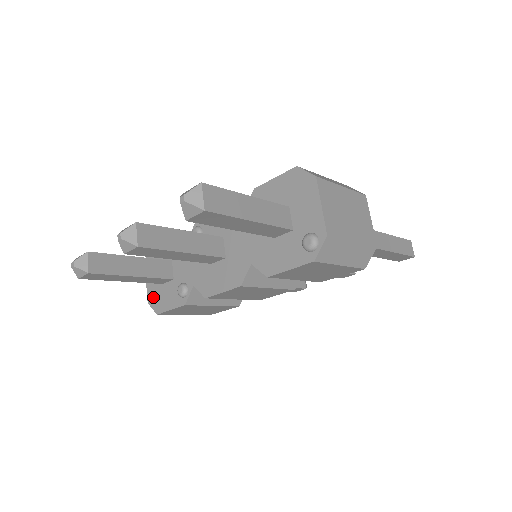
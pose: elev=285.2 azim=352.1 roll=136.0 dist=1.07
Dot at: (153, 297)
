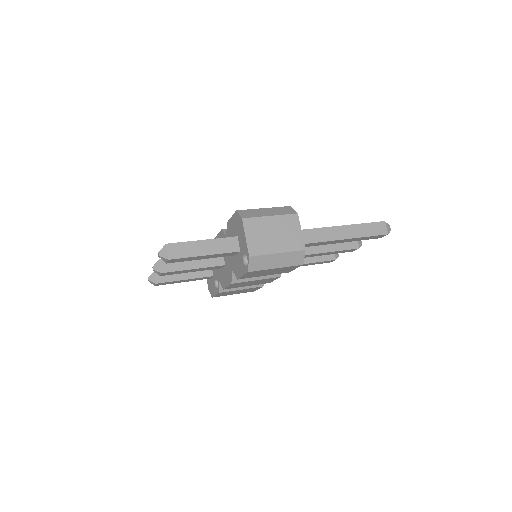
Dot at: (209, 286)
